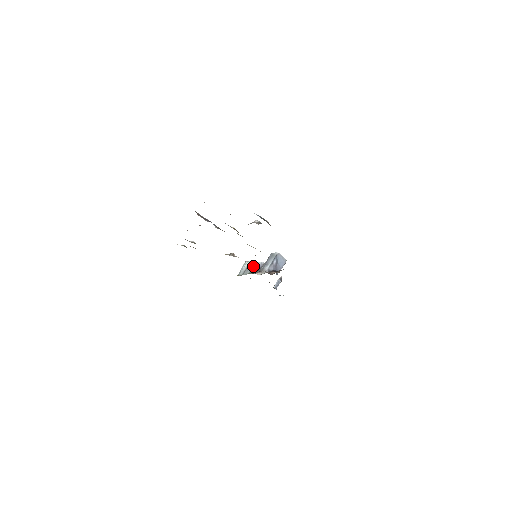
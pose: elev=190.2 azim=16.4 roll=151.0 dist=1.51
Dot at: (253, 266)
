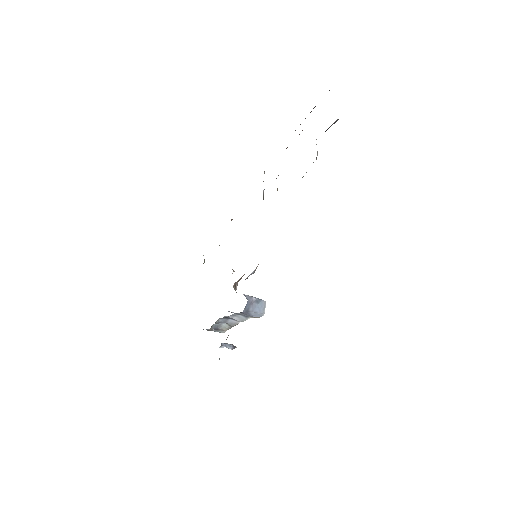
Dot at: occluded
